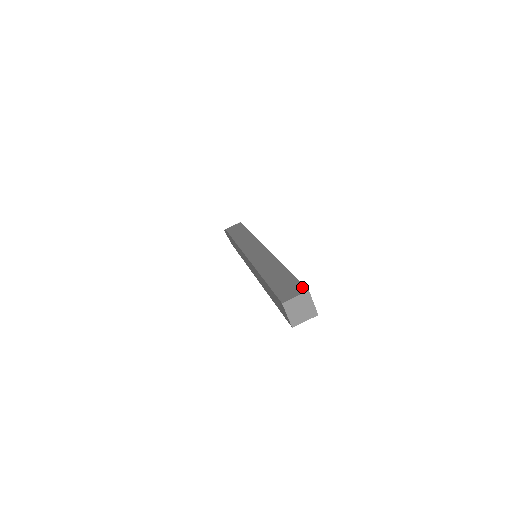
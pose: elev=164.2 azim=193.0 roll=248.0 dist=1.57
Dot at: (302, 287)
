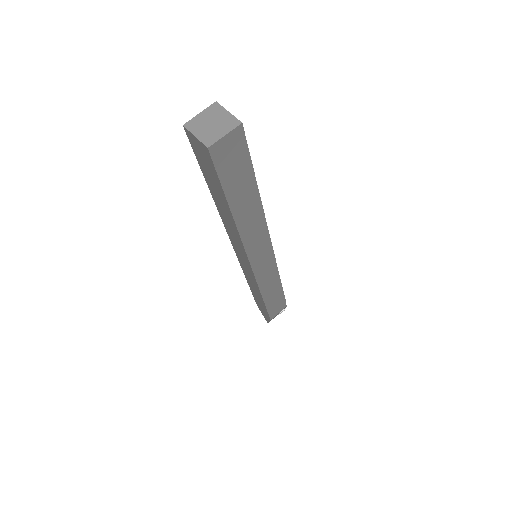
Dot at: occluded
